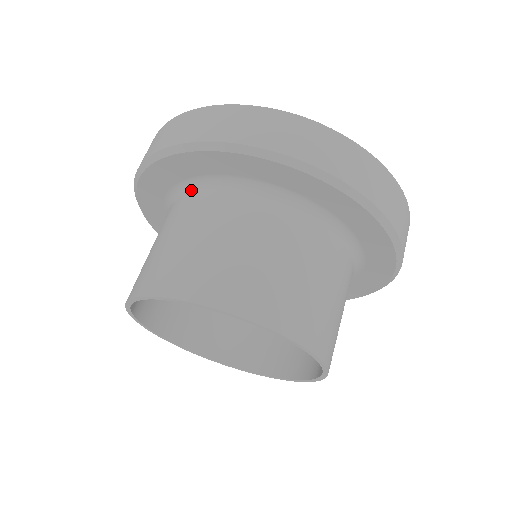
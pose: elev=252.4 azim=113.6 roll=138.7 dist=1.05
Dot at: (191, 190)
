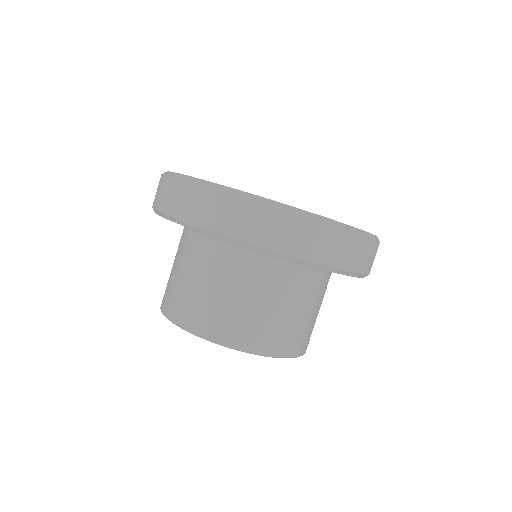
Dot at: (226, 244)
